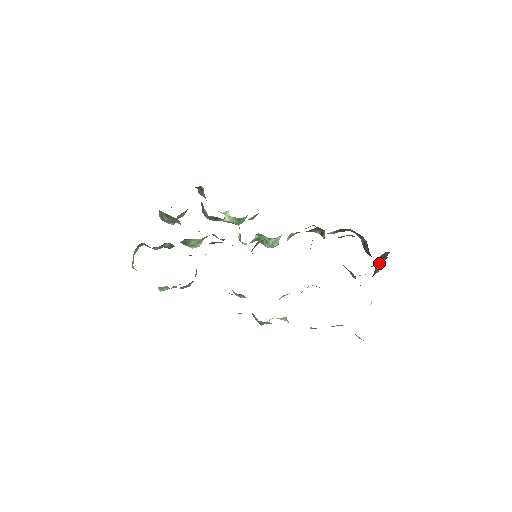
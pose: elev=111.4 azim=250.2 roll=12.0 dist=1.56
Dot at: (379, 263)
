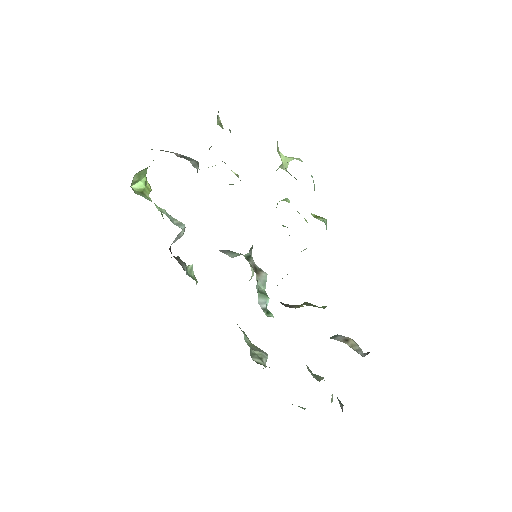
Dot at: occluded
